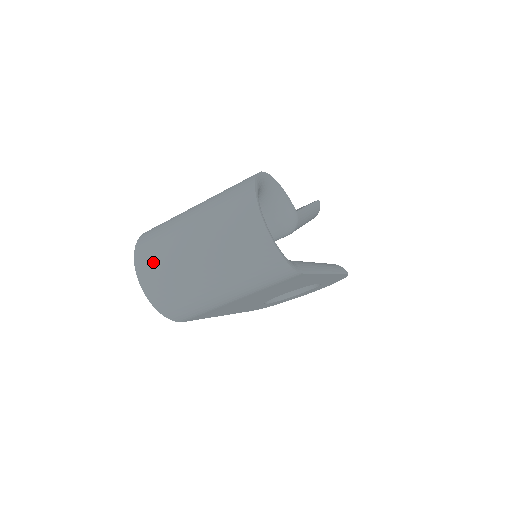
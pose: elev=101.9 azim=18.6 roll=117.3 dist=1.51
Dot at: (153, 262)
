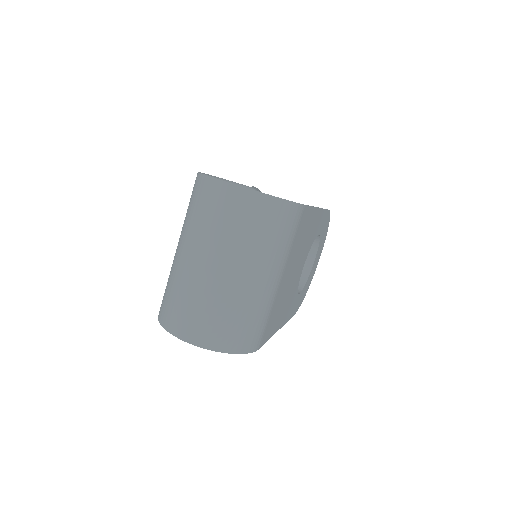
Dot at: (190, 317)
